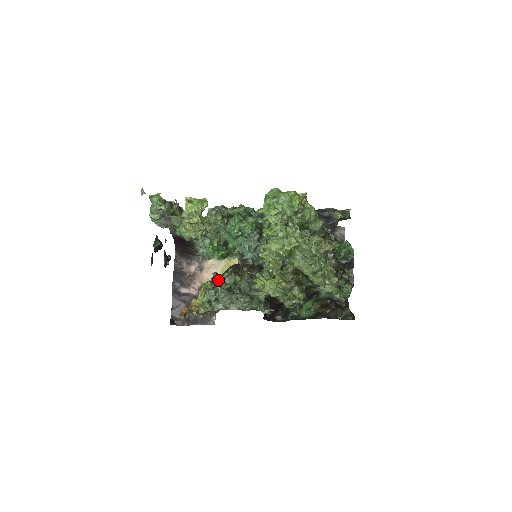
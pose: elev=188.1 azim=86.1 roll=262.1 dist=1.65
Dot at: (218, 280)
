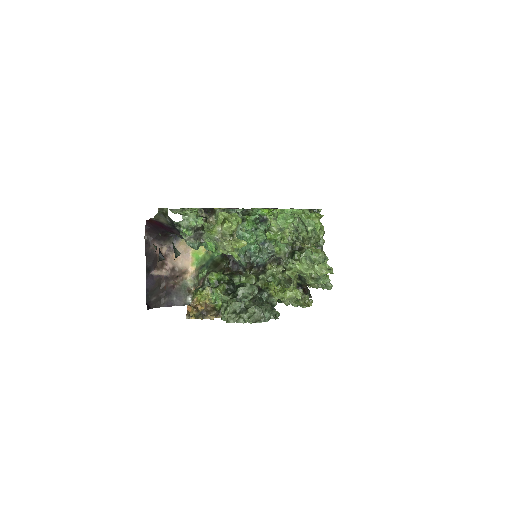
Dot at: (241, 290)
